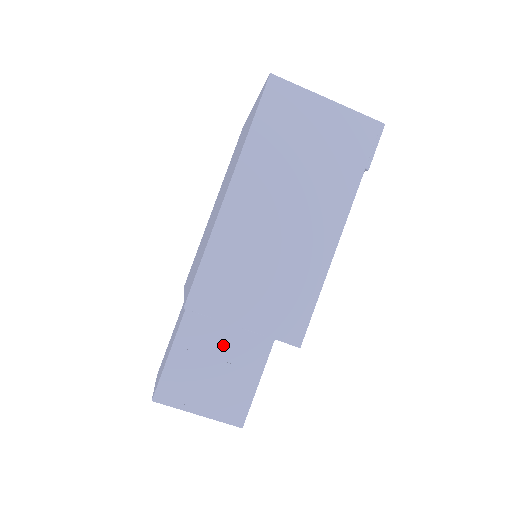
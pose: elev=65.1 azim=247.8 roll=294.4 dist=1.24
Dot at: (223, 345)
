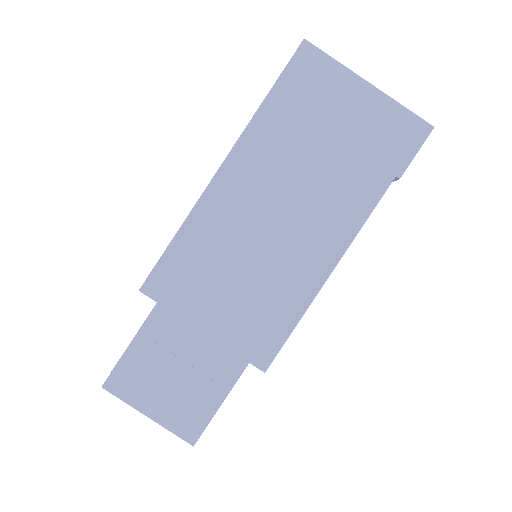
Dot at: (194, 346)
